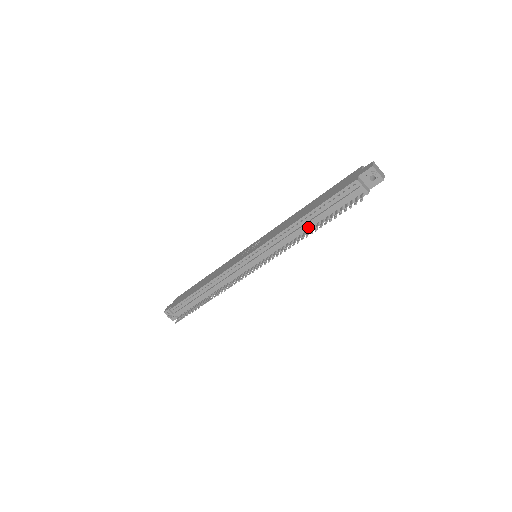
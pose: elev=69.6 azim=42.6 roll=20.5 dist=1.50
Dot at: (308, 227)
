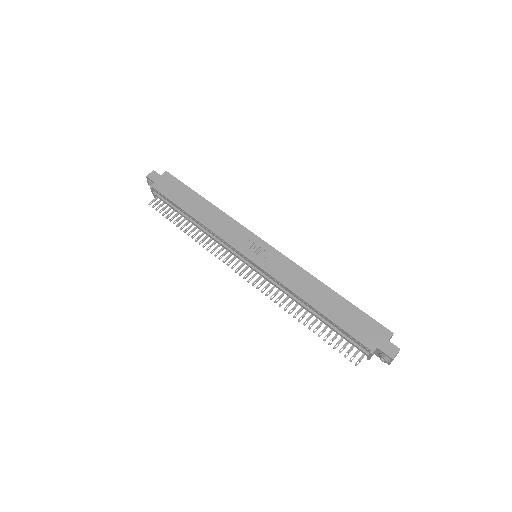
Dot at: (309, 310)
